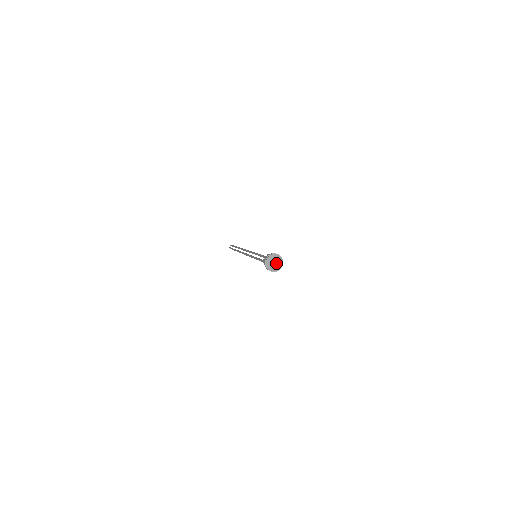
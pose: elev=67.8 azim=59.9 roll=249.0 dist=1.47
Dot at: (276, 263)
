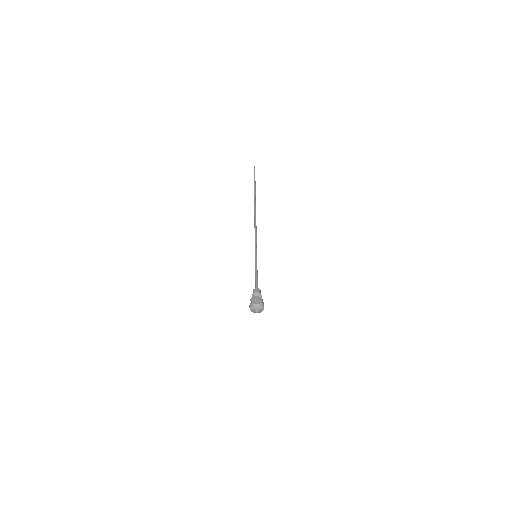
Dot at: (257, 312)
